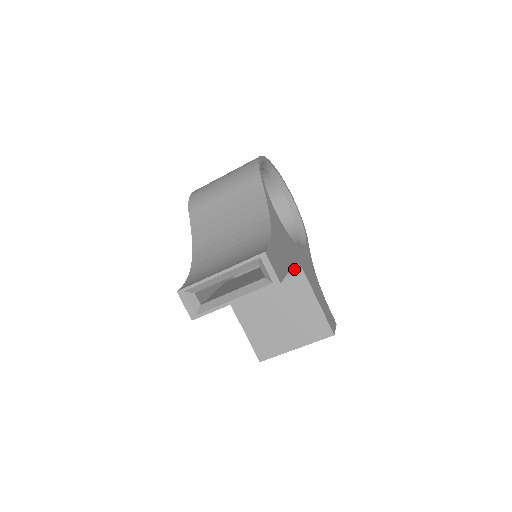
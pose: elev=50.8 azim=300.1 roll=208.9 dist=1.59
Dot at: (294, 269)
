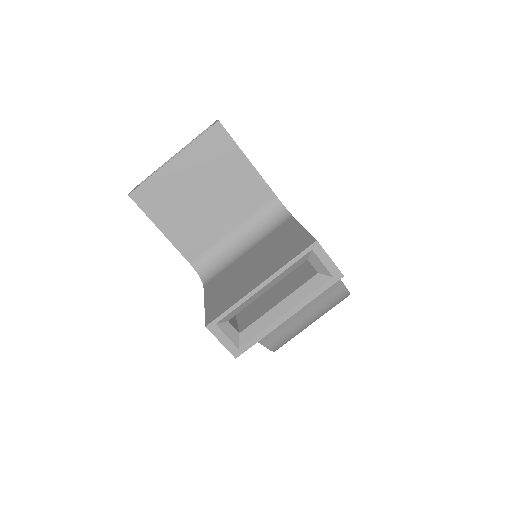
Dot at: (281, 217)
